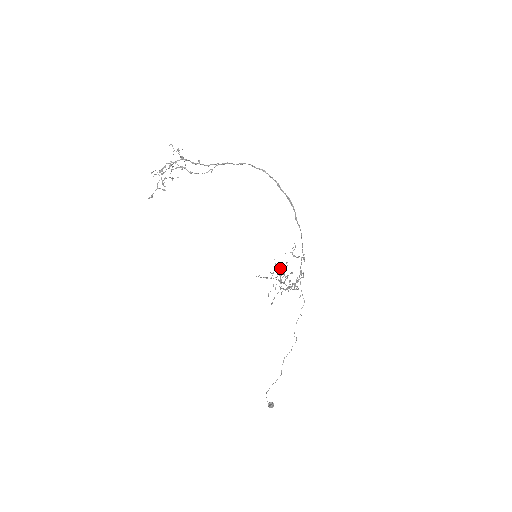
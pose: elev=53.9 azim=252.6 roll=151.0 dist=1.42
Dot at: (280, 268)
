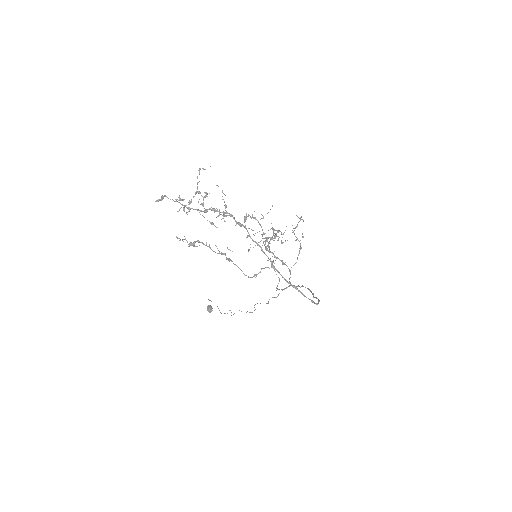
Dot at: (273, 240)
